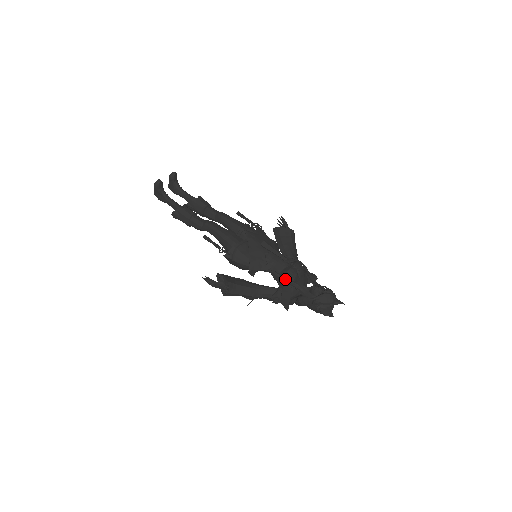
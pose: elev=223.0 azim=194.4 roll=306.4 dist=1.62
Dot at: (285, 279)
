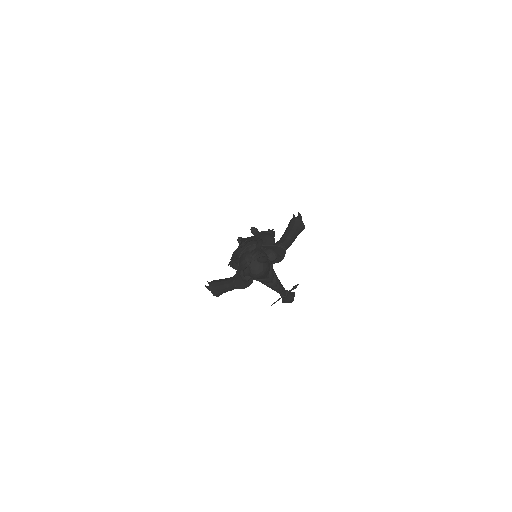
Dot at: (234, 260)
